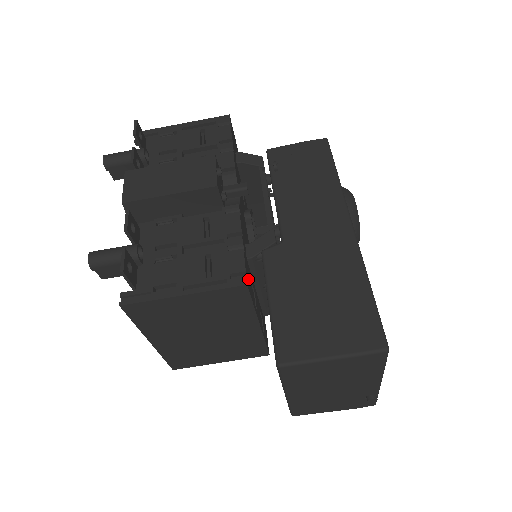
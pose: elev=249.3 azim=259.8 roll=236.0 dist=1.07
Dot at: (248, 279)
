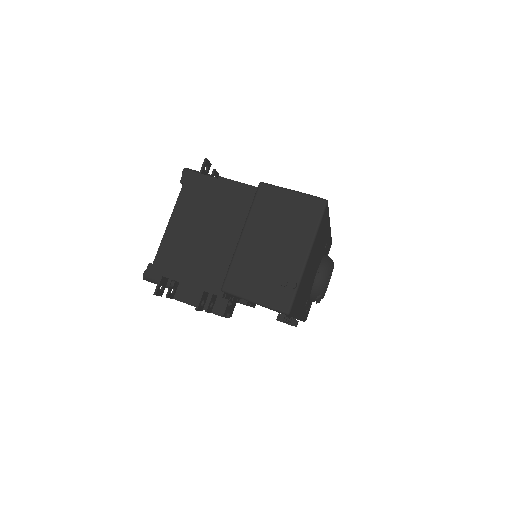
Dot at: occluded
